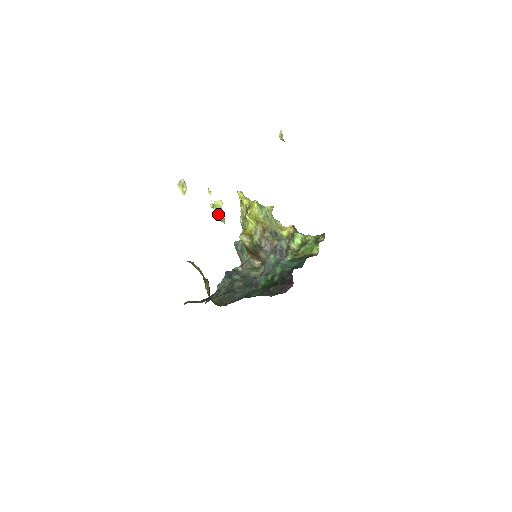
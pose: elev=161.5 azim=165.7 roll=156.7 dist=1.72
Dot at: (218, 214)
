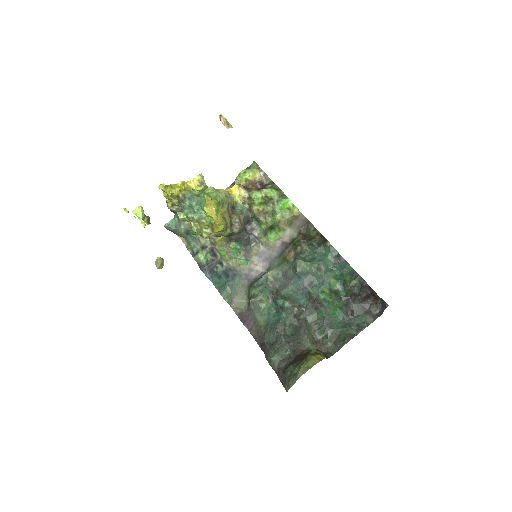
Dot at: (147, 222)
